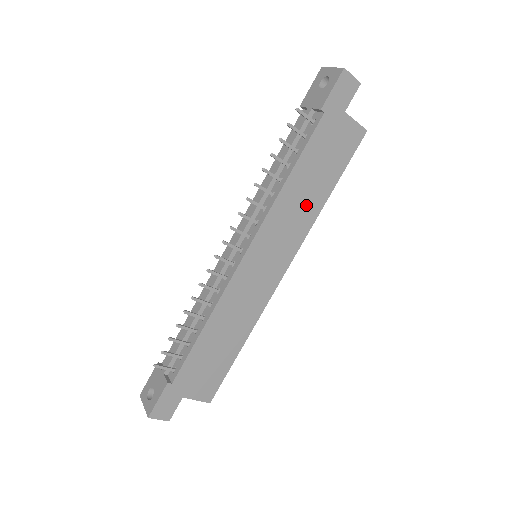
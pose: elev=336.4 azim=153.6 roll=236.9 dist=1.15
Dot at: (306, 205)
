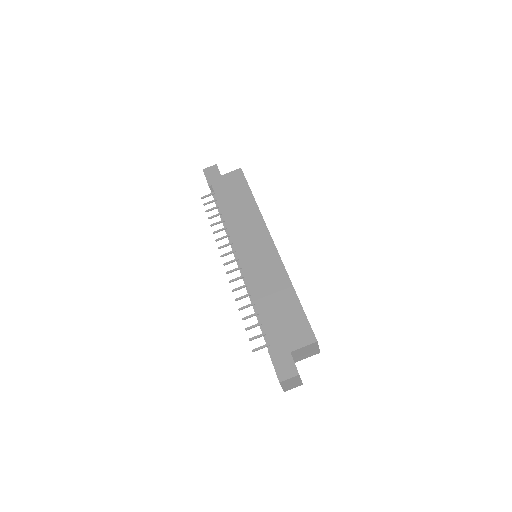
Dot at: (246, 212)
